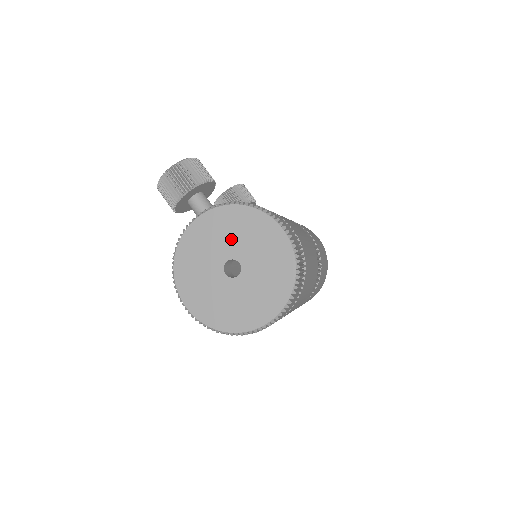
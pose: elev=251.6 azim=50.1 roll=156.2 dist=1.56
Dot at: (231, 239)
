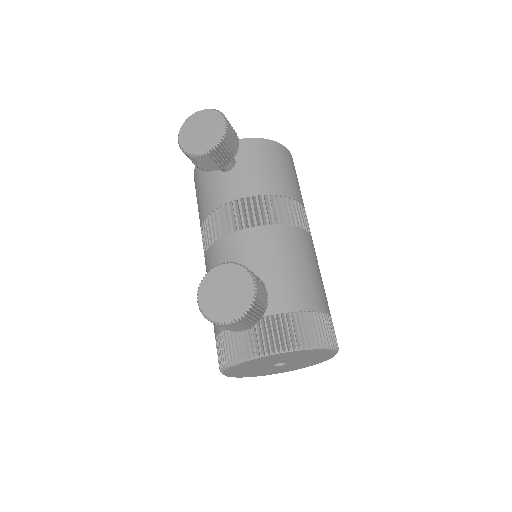
Dot at: (288, 359)
